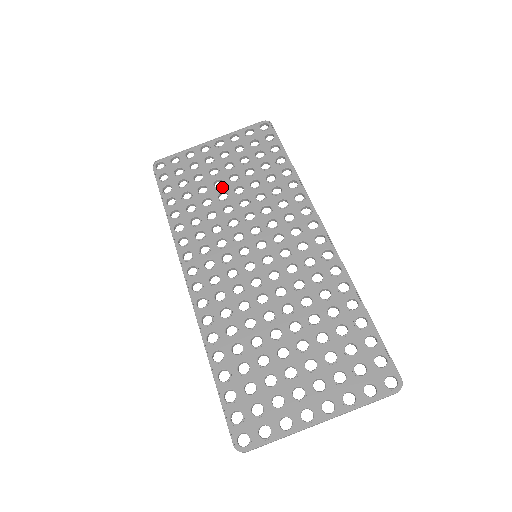
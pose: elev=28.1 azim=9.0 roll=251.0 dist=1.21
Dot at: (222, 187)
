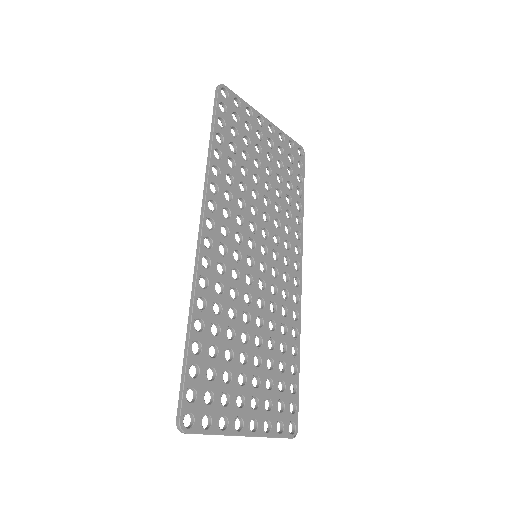
Dot at: (259, 170)
